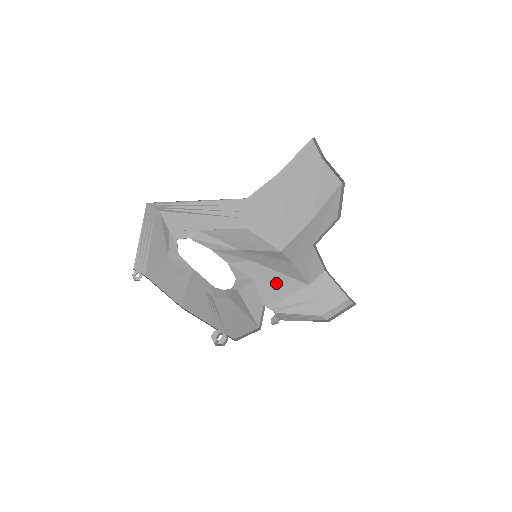
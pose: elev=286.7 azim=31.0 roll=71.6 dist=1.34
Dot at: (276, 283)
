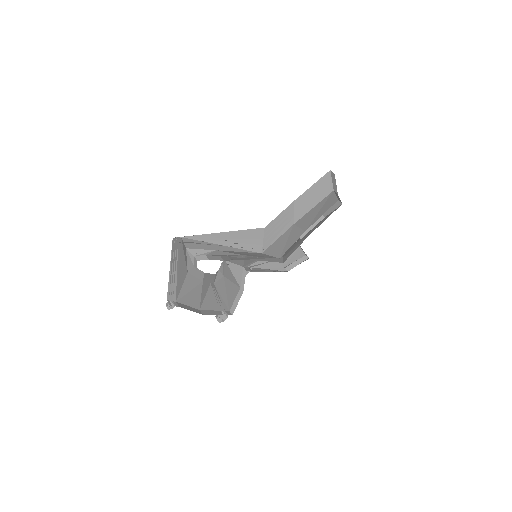
Dot at: occluded
